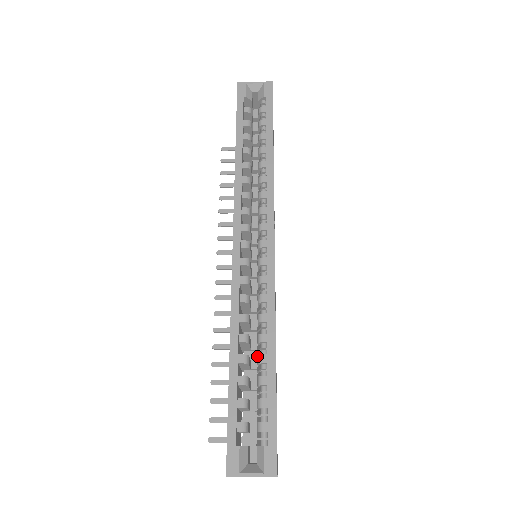
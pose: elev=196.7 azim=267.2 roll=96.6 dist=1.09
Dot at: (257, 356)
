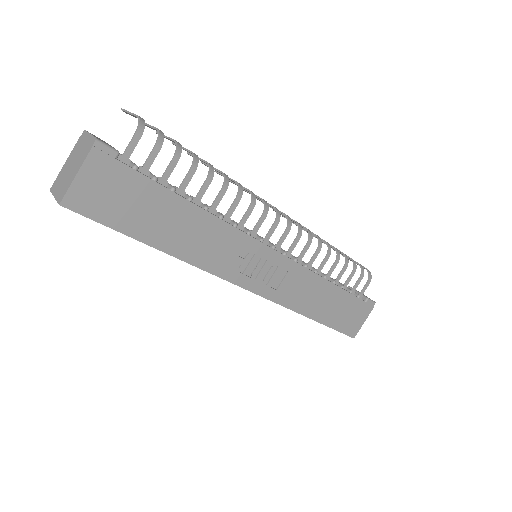
Dot at: occluded
